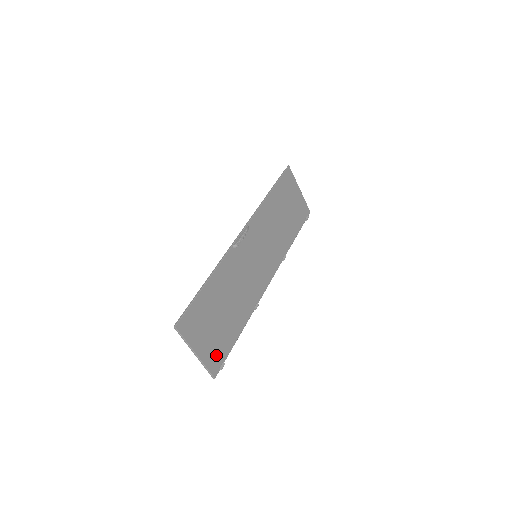
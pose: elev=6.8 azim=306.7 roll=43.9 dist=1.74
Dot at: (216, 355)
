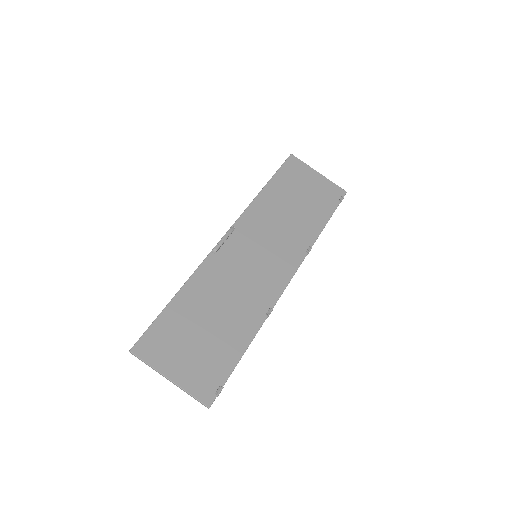
Dot at: (206, 378)
